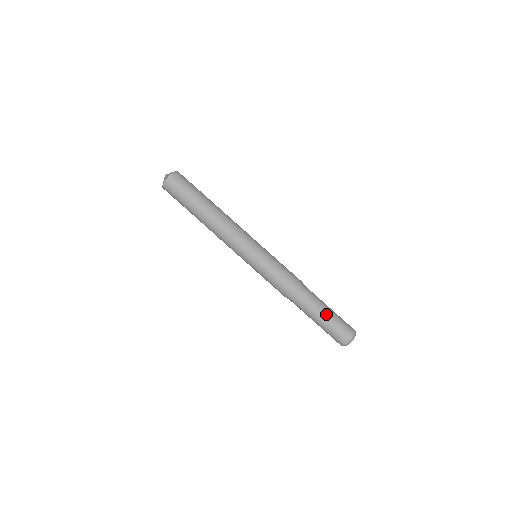
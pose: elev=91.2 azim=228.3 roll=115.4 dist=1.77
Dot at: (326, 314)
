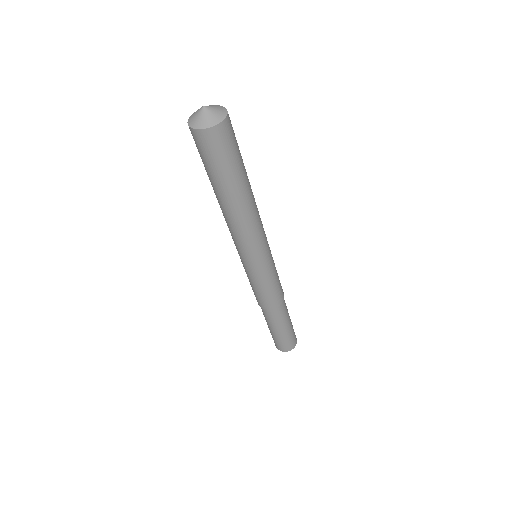
Dot at: (273, 331)
